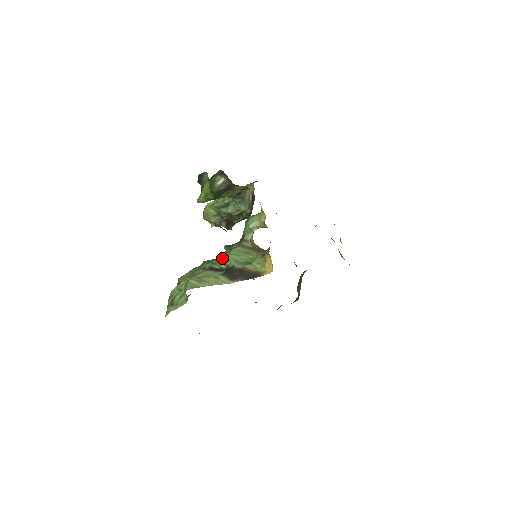
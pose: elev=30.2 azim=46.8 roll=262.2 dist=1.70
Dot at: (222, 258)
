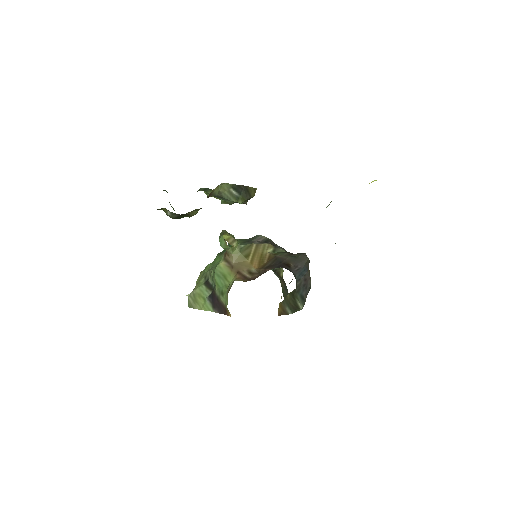
Dot at: (213, 272)
